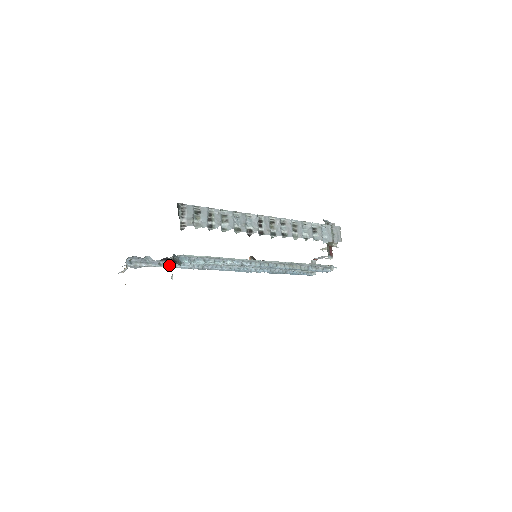
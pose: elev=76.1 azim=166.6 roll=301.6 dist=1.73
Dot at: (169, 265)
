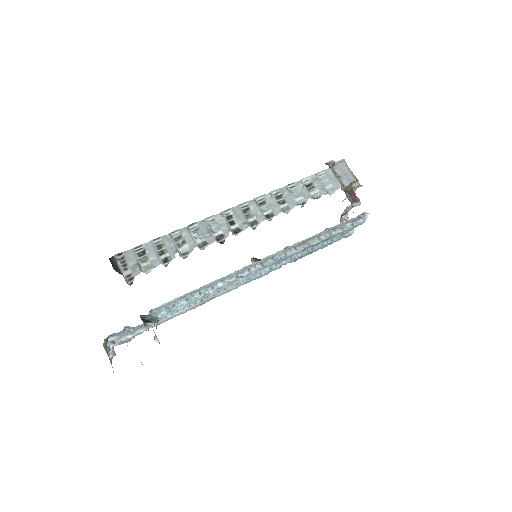
Dot at: (151, 325)
